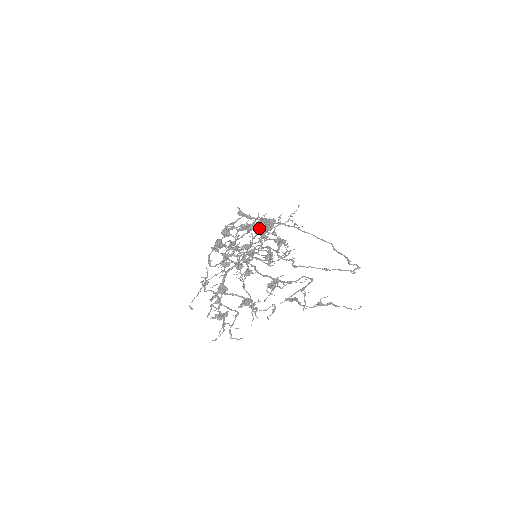
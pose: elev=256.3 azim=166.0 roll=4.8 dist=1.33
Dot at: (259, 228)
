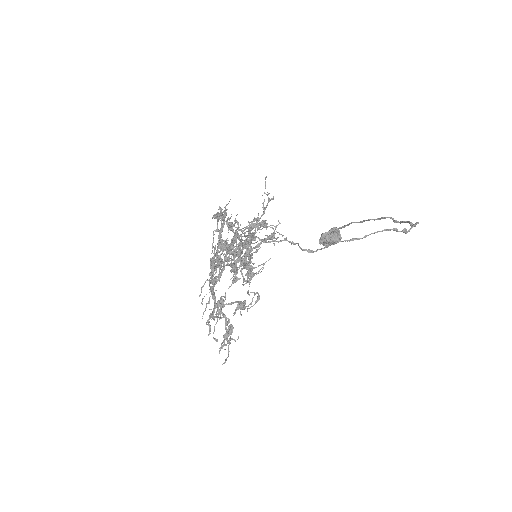
Dot at: occluded
